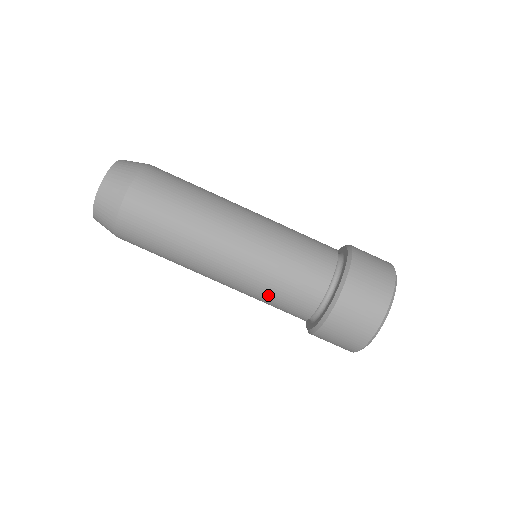
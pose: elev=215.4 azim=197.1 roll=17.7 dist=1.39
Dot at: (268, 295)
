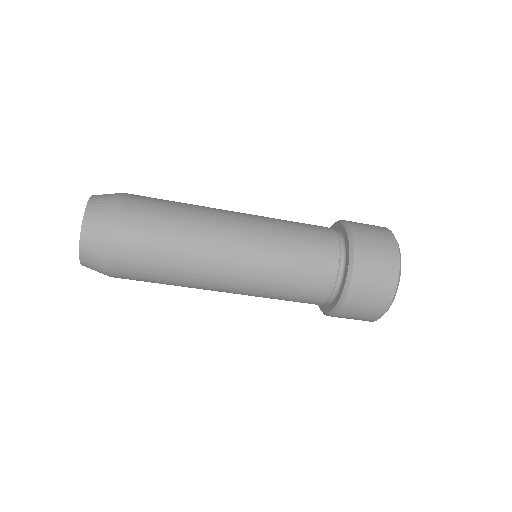
Dot at: (290, 259)
